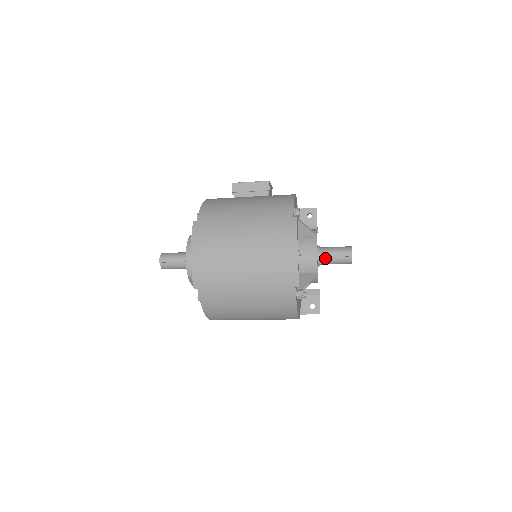
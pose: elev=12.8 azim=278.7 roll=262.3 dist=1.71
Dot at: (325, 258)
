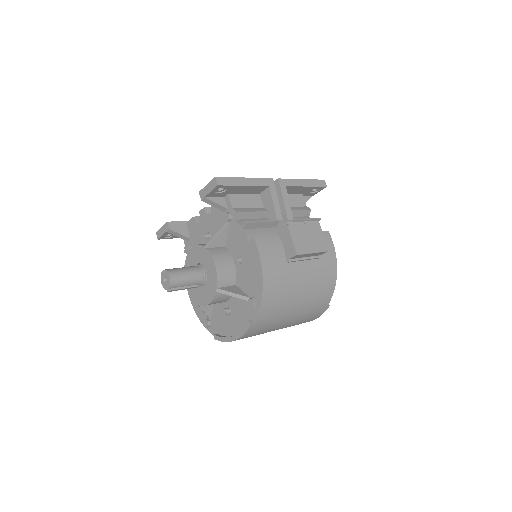
Dot at: occluded
